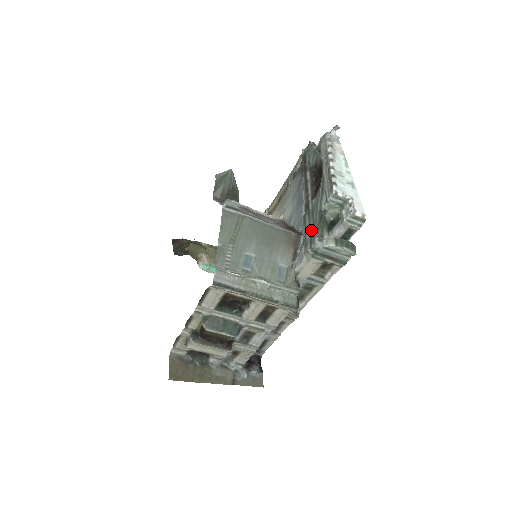
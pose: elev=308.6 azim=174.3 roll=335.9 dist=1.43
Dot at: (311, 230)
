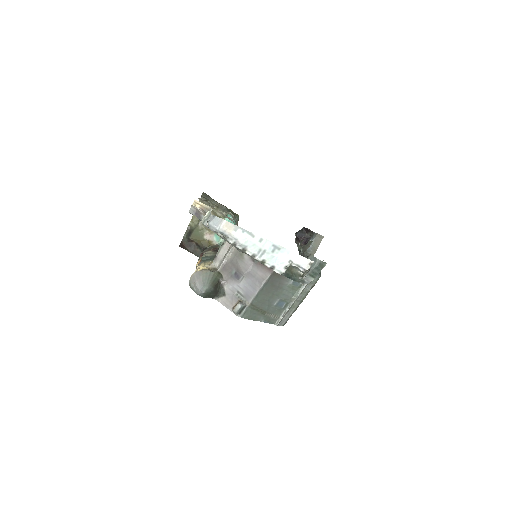
Dot at: occluded
